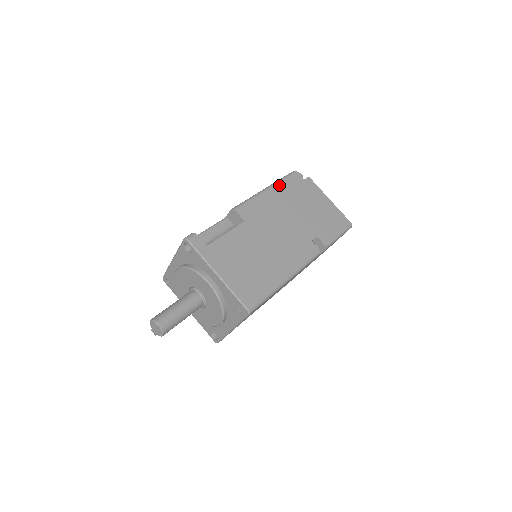
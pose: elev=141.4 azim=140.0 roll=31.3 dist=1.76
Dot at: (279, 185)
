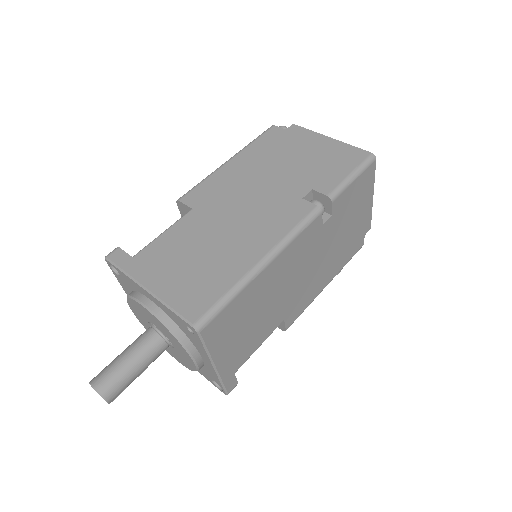
Dot at: (246, 149)
